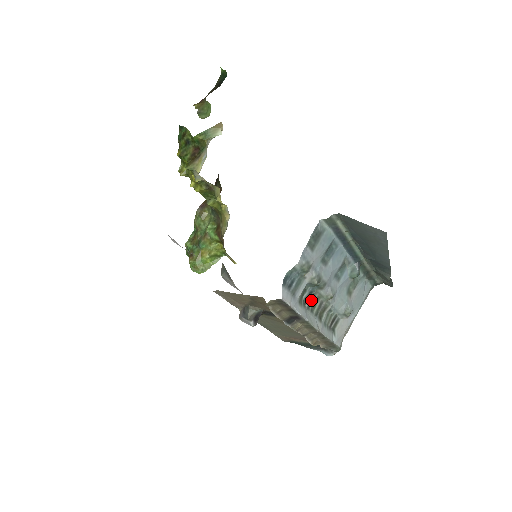
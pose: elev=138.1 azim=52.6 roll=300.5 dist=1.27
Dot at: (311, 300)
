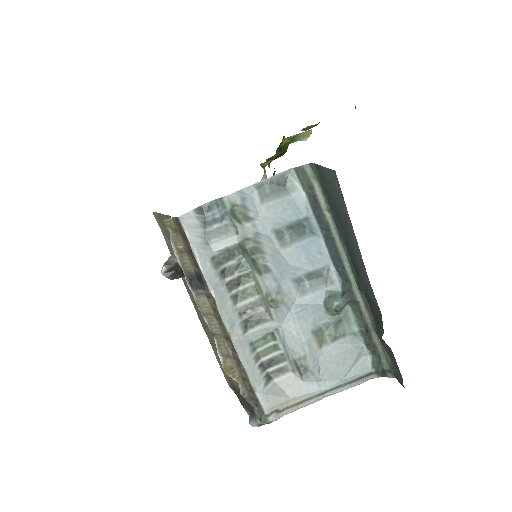
Dot at: (241, 282)
